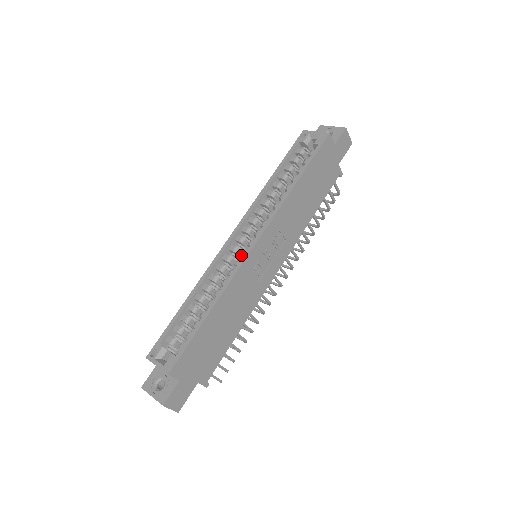
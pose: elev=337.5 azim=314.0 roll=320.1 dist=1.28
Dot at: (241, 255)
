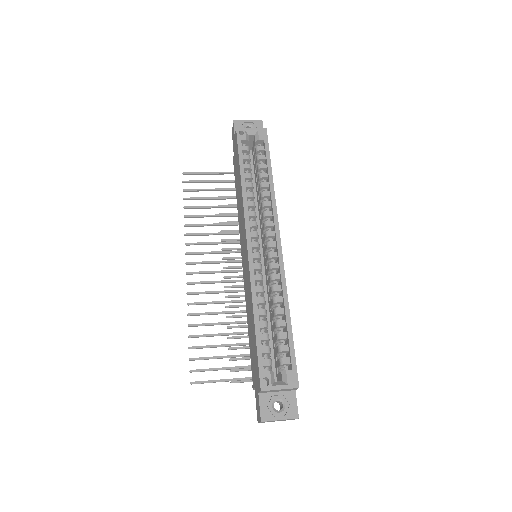
Dot at: (269, 258)
